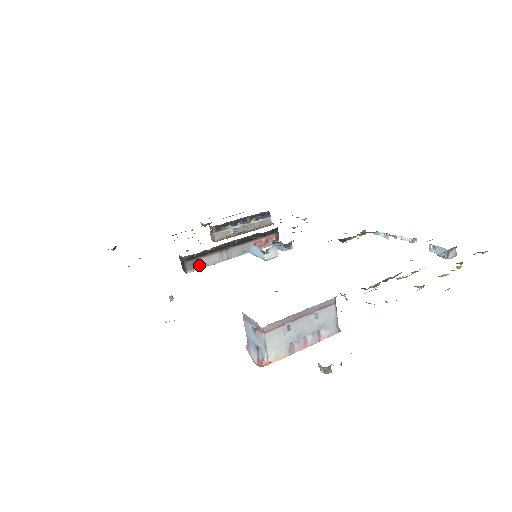
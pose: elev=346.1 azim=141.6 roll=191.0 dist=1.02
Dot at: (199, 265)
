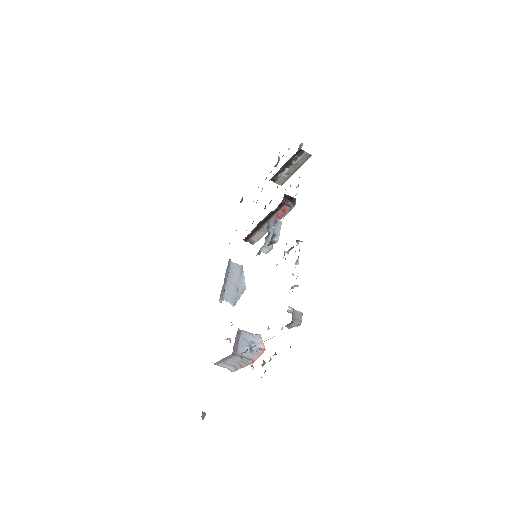
Dot at: (255, 240)
